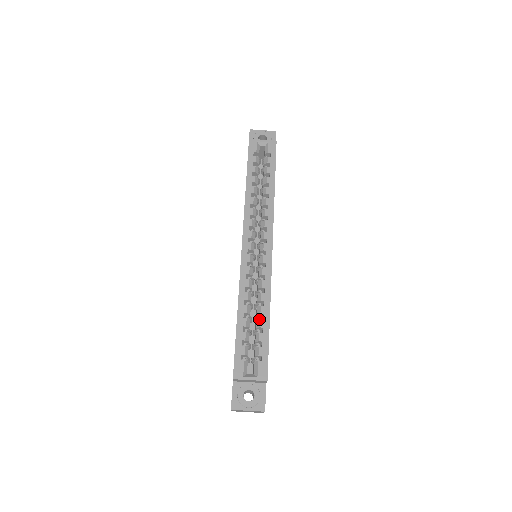
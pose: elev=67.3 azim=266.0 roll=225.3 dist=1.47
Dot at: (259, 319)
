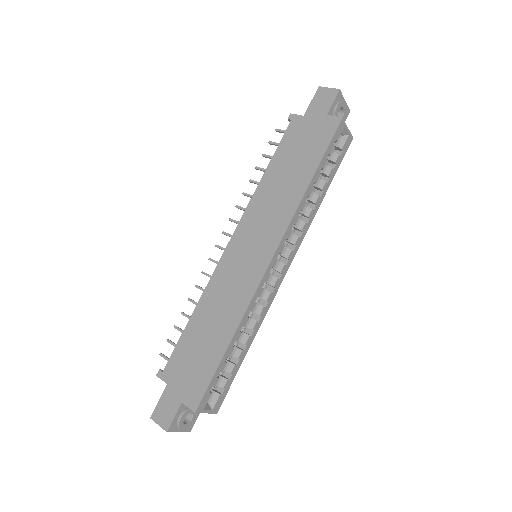
Dot at: (241, 349)
